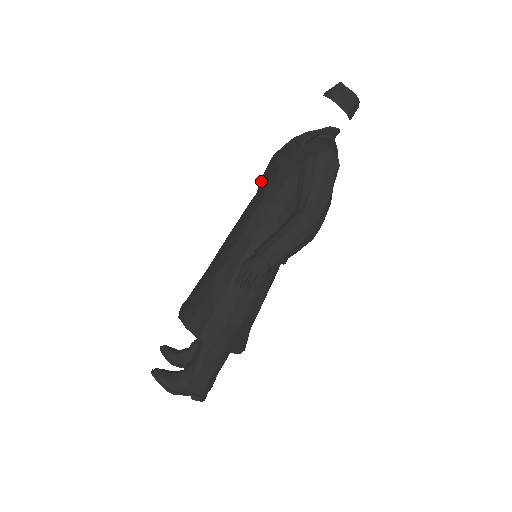
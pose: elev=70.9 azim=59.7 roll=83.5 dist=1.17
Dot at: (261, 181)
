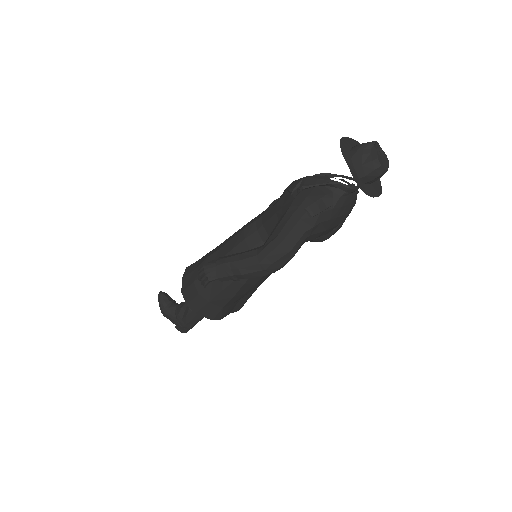
Dot at: occluded
